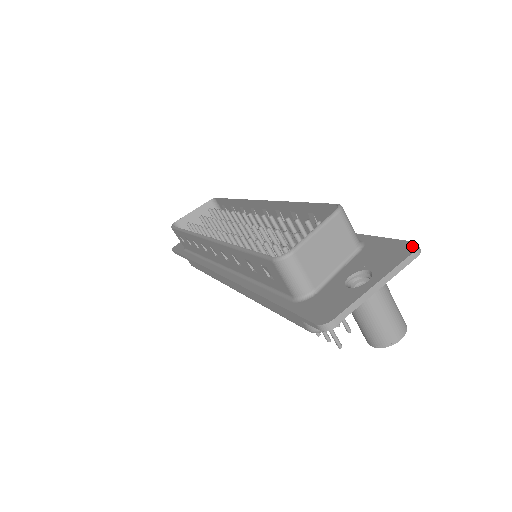
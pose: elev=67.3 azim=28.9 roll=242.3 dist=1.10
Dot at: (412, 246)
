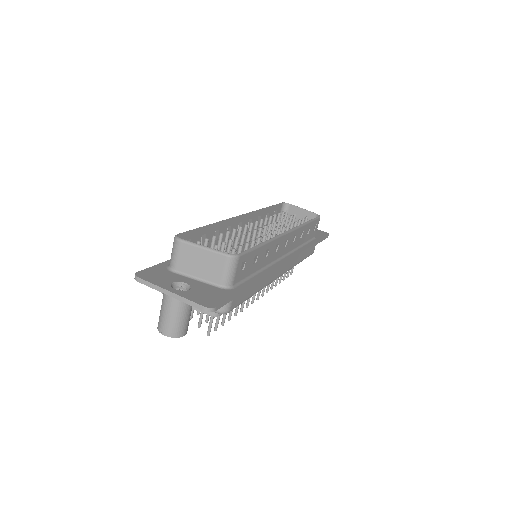
Dot at: (210, 305)
